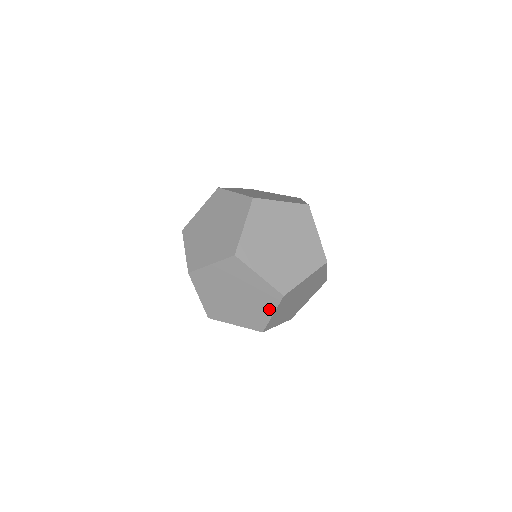
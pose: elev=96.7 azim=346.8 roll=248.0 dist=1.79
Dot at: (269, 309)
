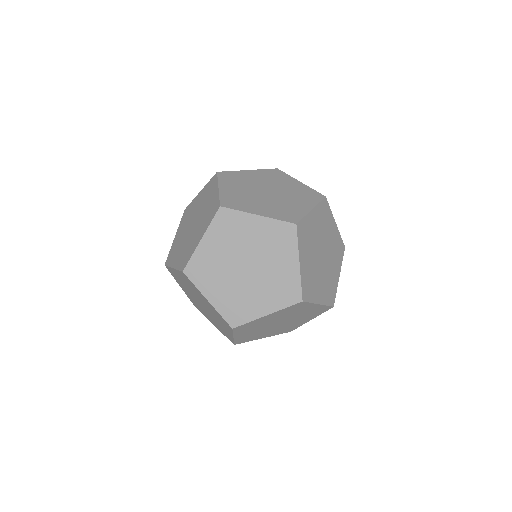
Dot at: (203, 232)
